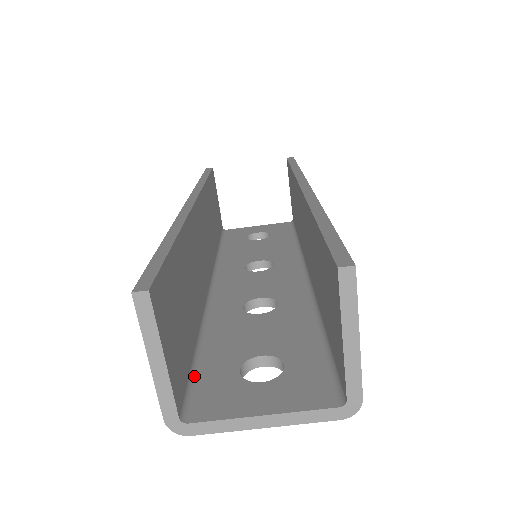
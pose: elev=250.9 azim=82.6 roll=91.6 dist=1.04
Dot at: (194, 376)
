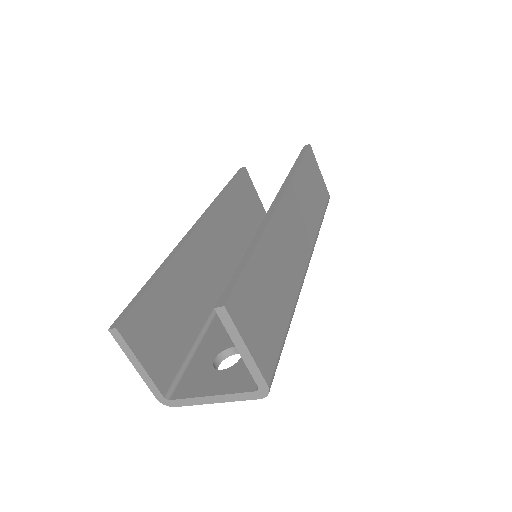
Dot at: (187, 364)
